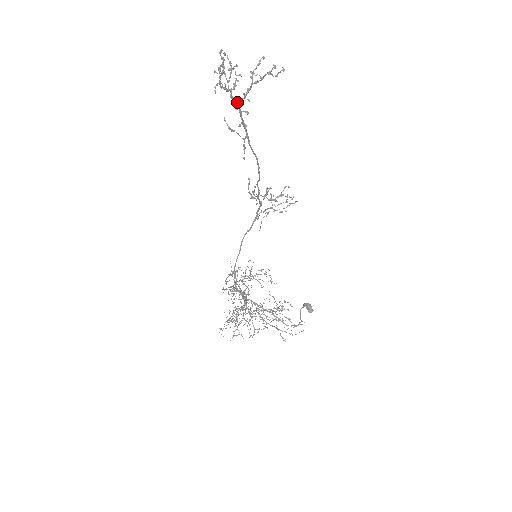
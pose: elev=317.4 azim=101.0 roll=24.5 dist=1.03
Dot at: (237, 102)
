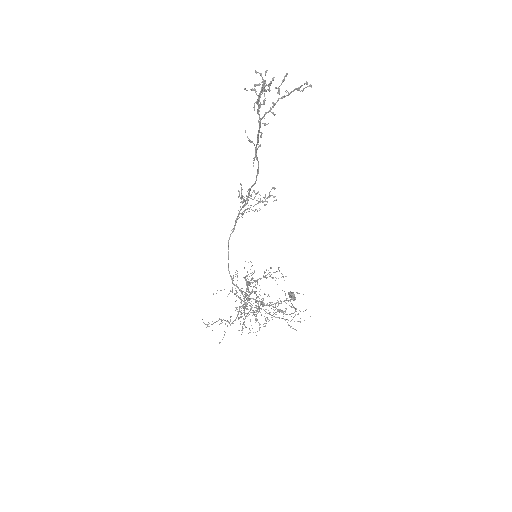
Dot at: (259, 115)
